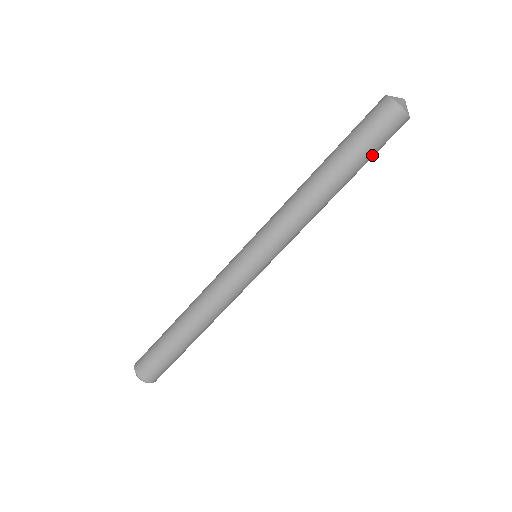
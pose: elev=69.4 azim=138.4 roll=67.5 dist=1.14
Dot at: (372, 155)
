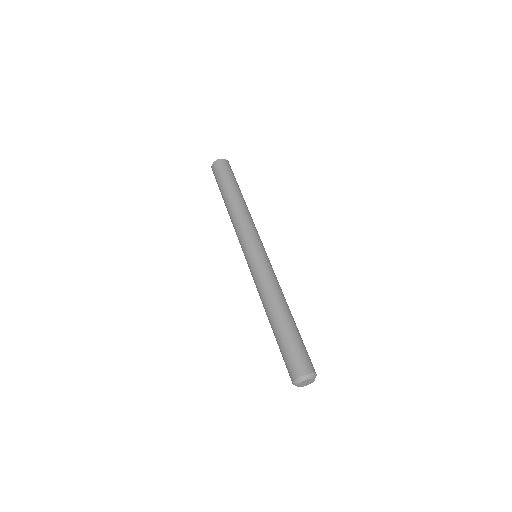
Dot at: occluded
